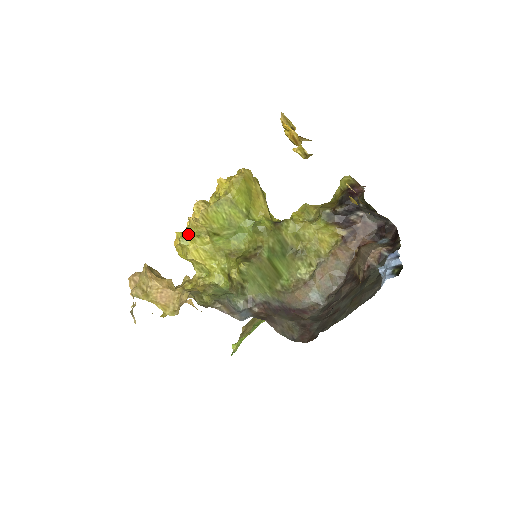
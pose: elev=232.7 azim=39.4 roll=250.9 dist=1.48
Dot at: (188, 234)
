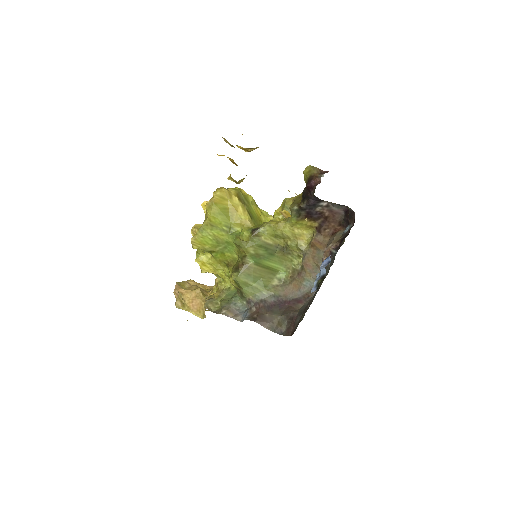
Dot at: (200, 251)
